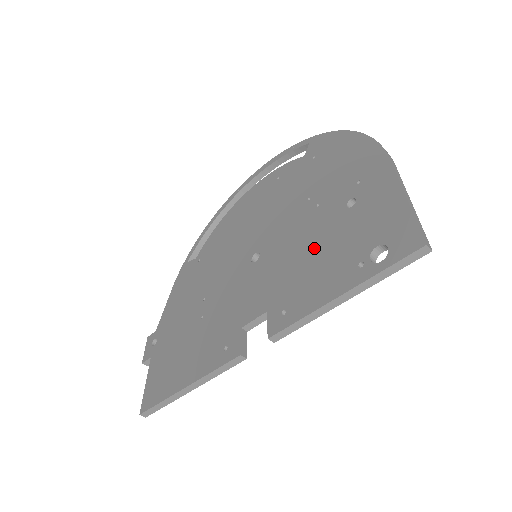
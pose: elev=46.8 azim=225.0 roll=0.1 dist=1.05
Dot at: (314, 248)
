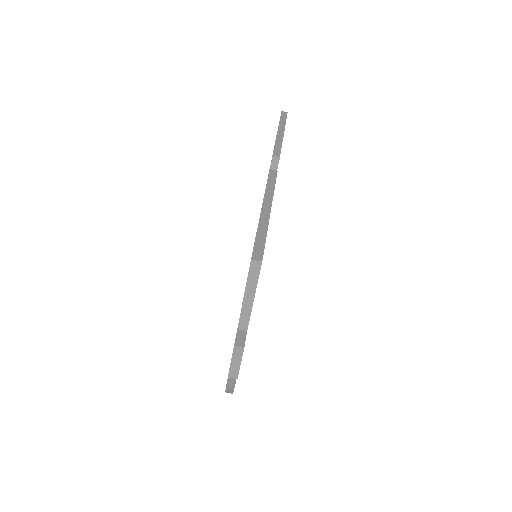
Dot at: occluded
